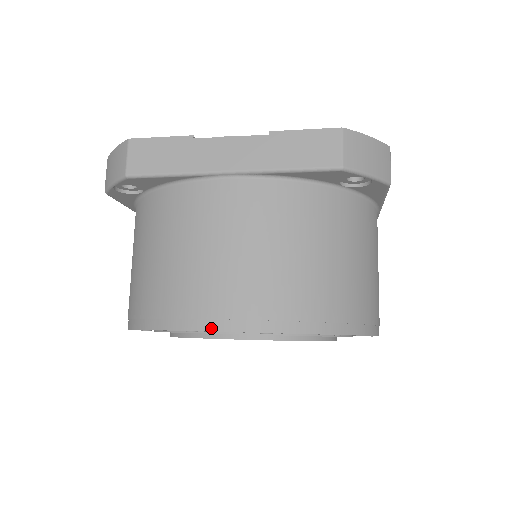
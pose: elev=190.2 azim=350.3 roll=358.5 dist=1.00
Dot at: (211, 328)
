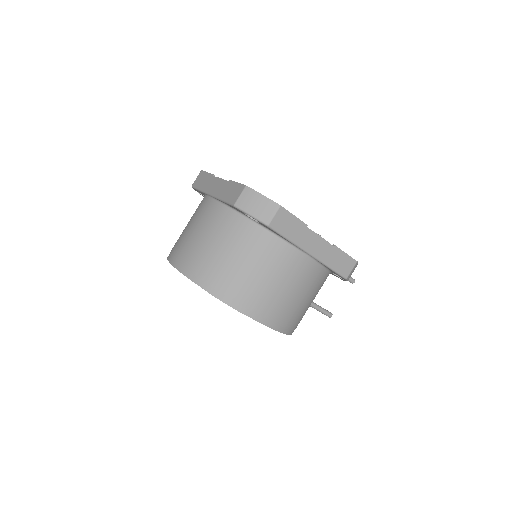
Dot at: (170, 261)
